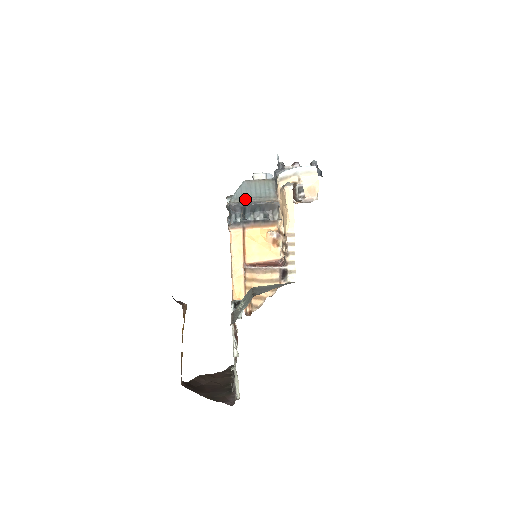
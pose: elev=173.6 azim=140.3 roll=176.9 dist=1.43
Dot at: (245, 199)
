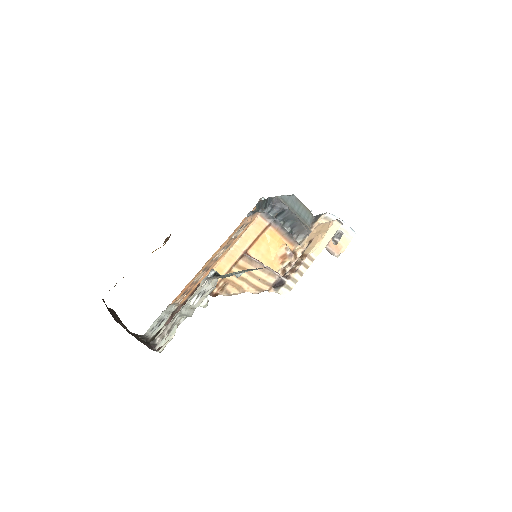
Dot at: (288, 205)
